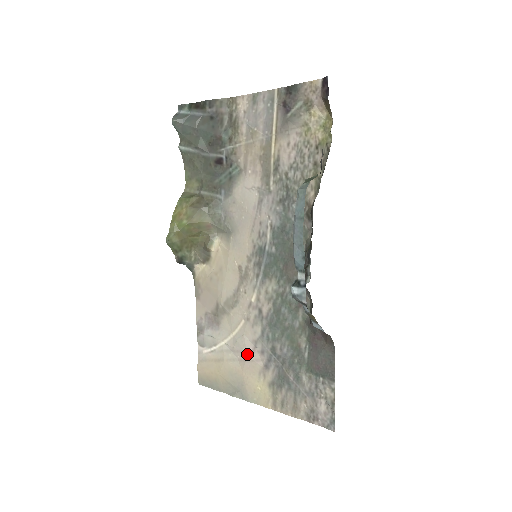
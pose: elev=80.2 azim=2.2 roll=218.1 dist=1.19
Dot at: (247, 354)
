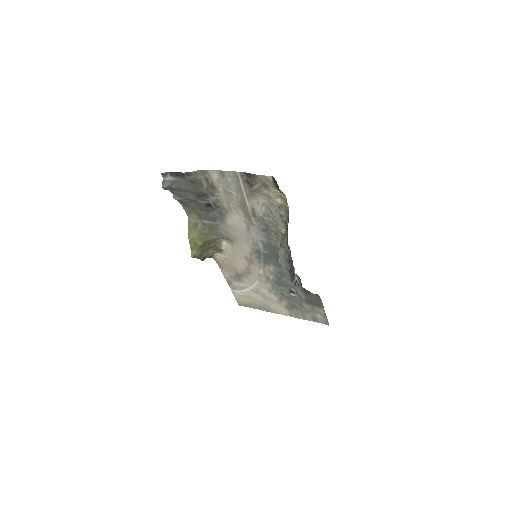
Dot at: (266, 295)
